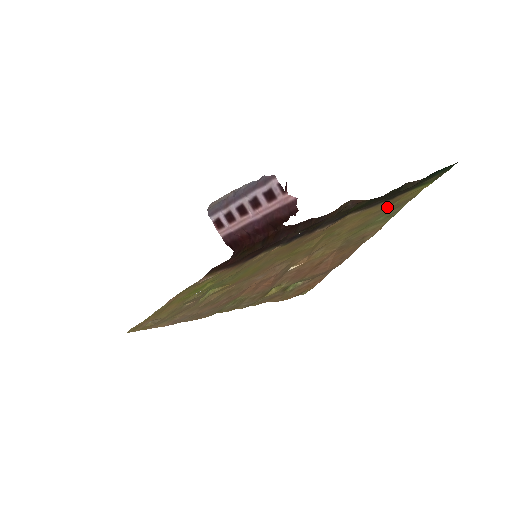
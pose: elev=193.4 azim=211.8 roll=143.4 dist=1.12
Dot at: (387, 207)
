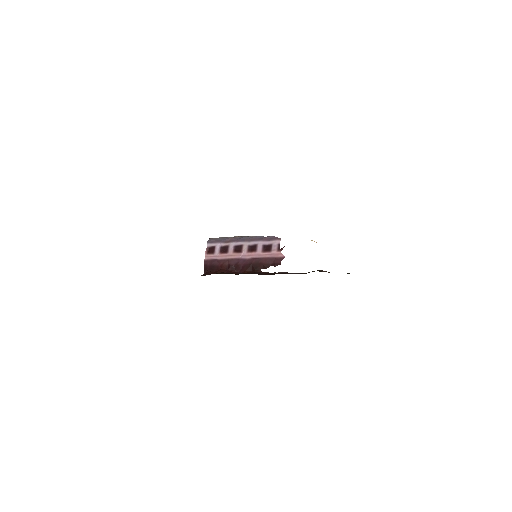
Dot at: occluded
